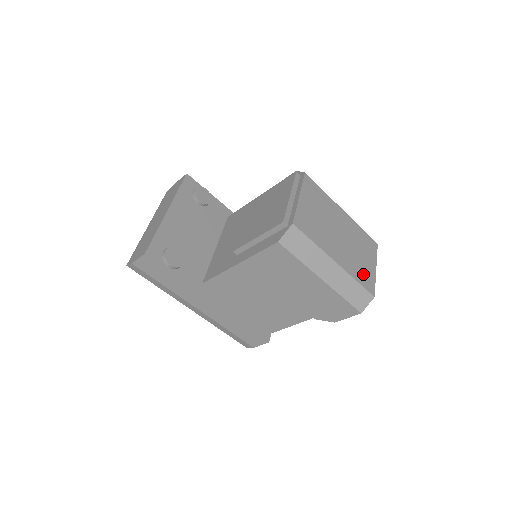
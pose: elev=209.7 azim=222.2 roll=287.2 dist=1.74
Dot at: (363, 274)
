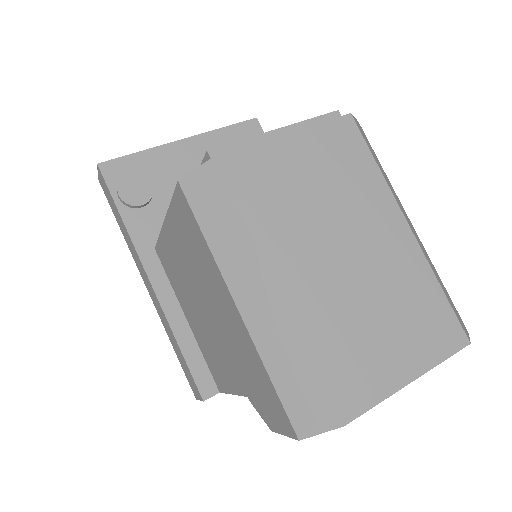
Dot at: (351, 360)
